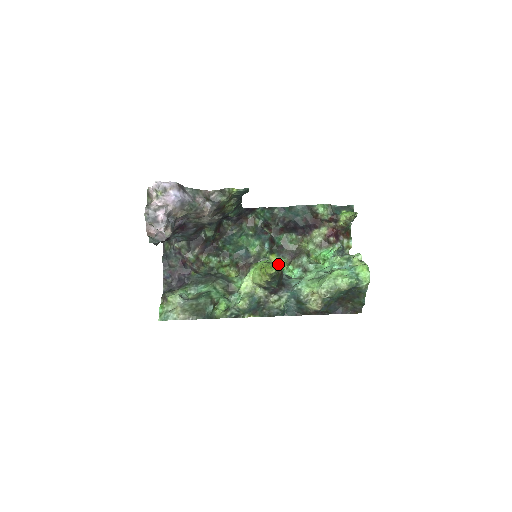
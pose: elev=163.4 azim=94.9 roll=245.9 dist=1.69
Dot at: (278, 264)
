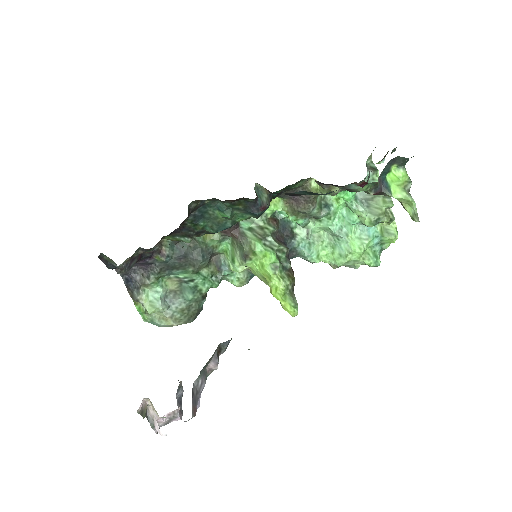
Dot at: (273, 206)
